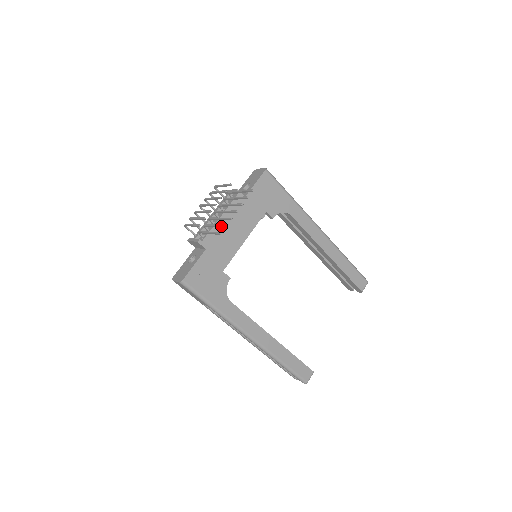
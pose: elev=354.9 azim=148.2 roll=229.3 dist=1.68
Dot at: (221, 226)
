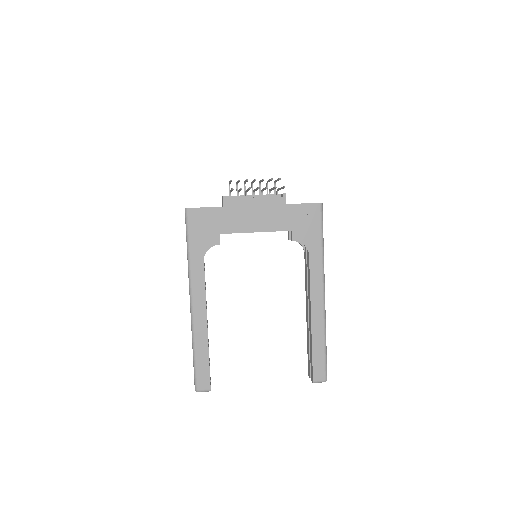
Dot at: occluded
